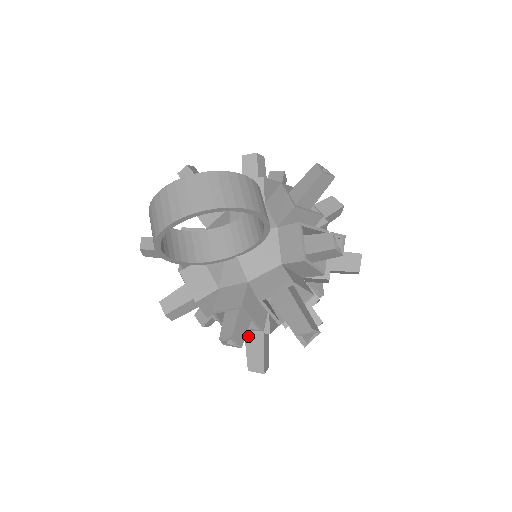
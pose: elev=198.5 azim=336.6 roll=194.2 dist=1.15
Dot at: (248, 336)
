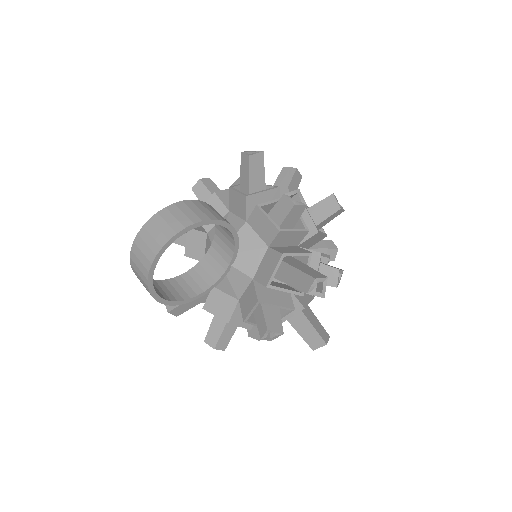
Dot at: (293, 323)
